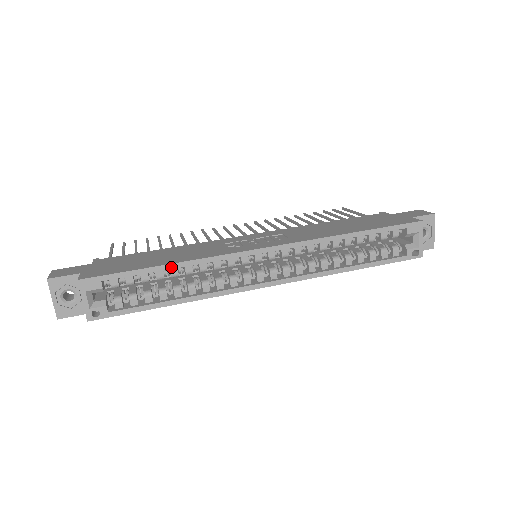
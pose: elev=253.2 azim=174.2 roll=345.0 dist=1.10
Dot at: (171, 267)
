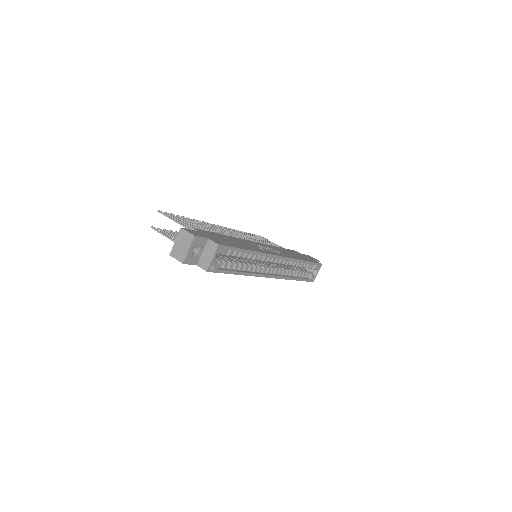
Dot at: (250, 252)
